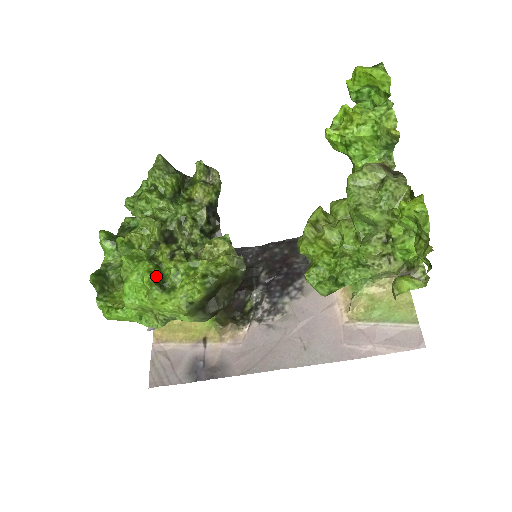
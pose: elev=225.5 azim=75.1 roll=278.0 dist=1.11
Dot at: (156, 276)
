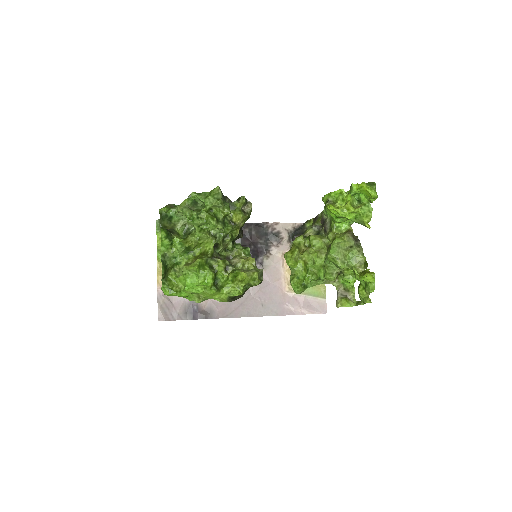
Dot at: occluded
